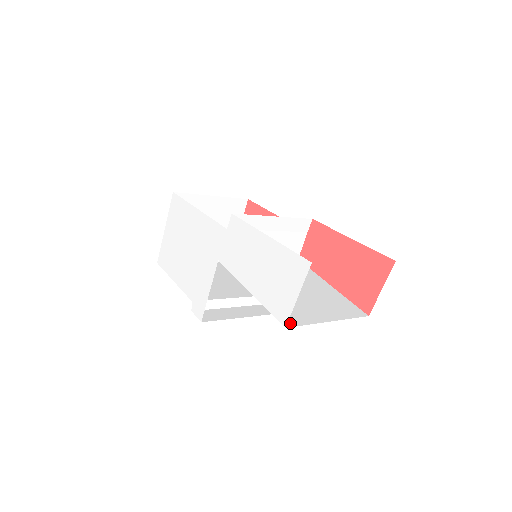
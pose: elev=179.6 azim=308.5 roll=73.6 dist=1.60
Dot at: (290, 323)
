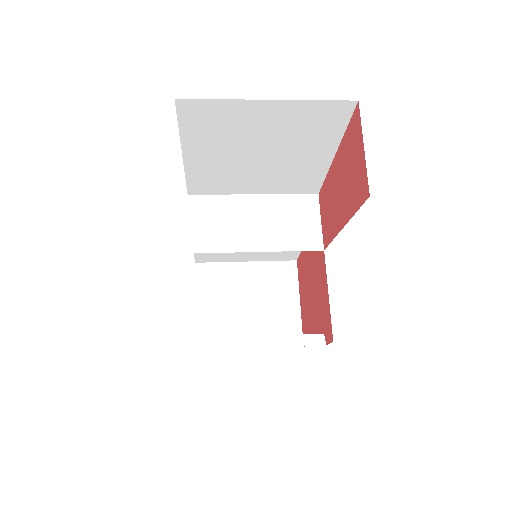
Dot at: occluded
